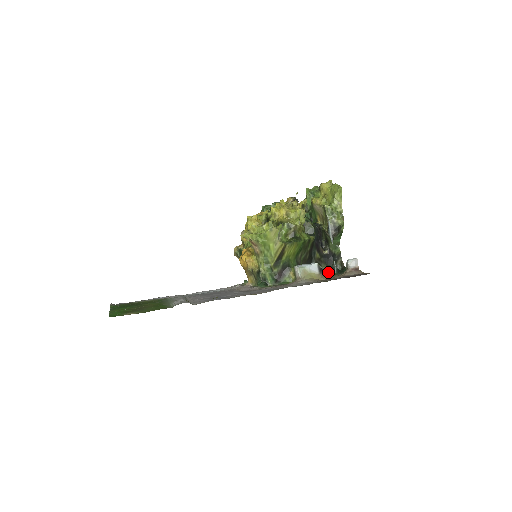
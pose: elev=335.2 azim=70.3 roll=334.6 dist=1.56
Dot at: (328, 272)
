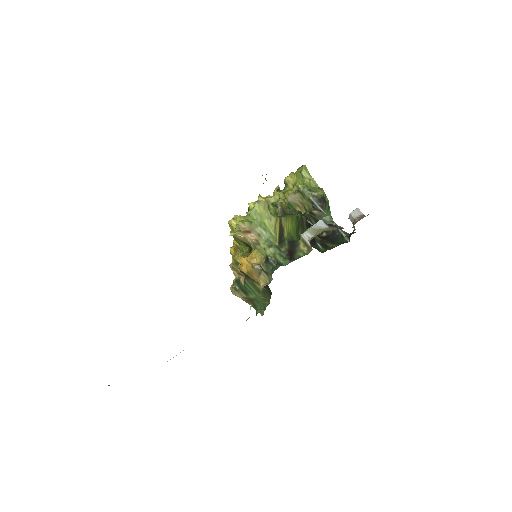
Dot at: (337, 225)
